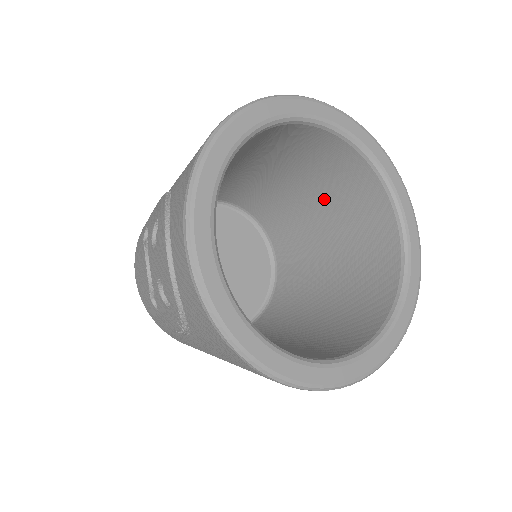
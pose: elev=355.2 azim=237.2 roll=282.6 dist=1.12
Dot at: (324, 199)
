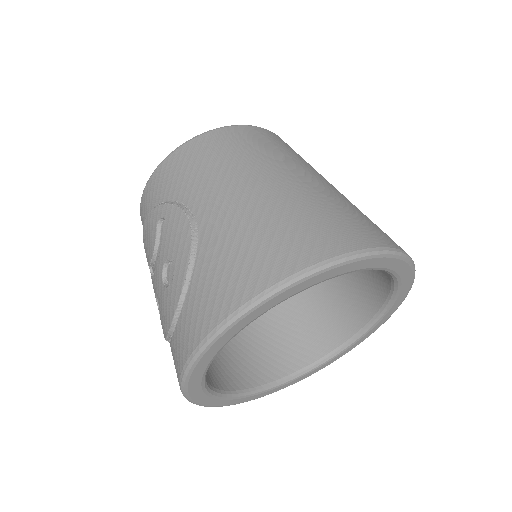
Dot at: occluded
